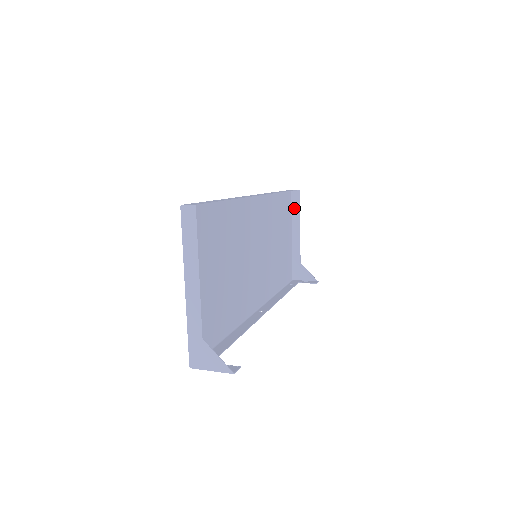
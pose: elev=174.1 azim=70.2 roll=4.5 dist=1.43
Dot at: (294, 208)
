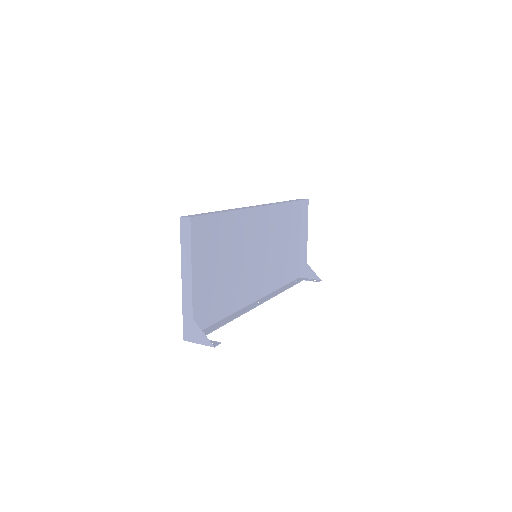
Dot at: (303, 215)
